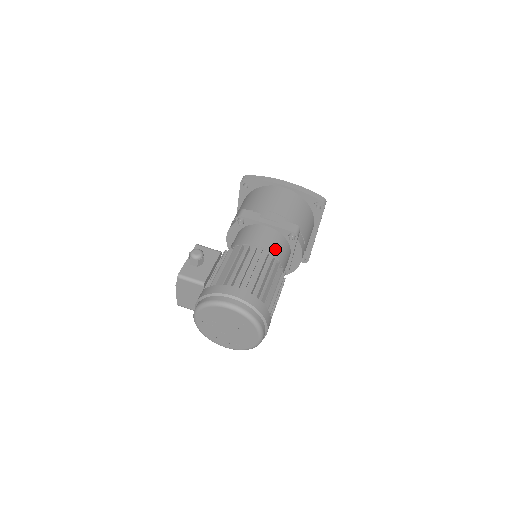
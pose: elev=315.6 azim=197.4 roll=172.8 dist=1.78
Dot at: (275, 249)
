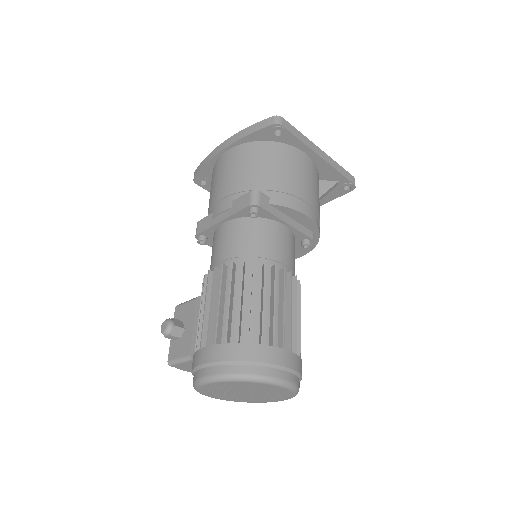
Dot at: (242, 246)
